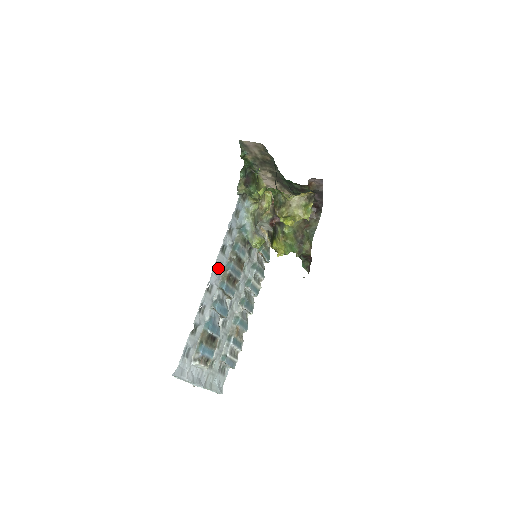
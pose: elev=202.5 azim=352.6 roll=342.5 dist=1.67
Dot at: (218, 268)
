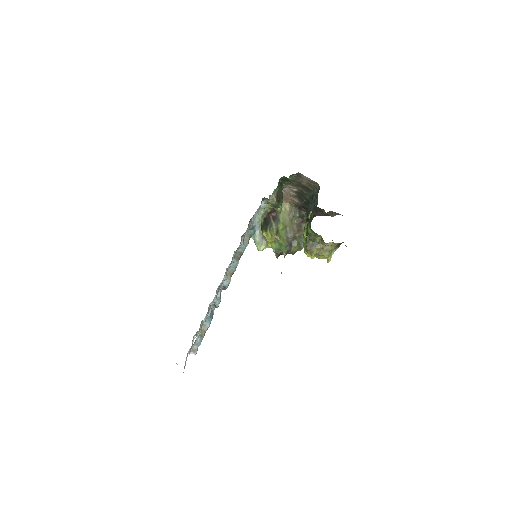
Dot at: (227, 269)
